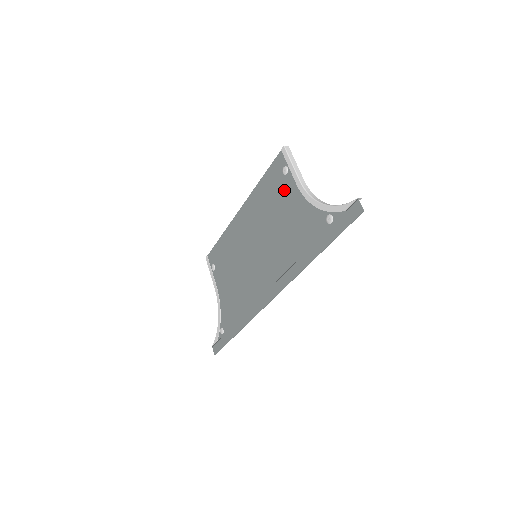
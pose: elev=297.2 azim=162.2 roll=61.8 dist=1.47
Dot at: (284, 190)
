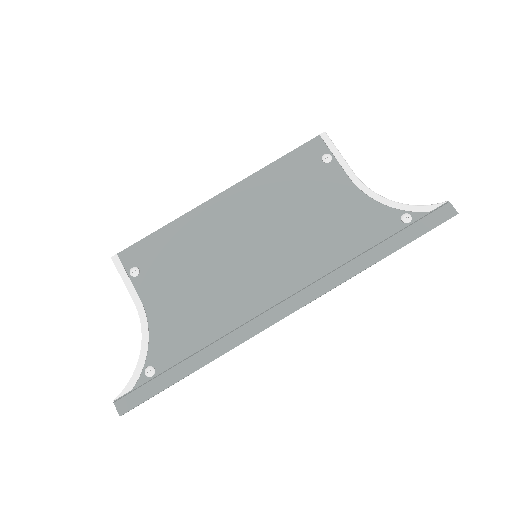
Dot at: (324, 179)
